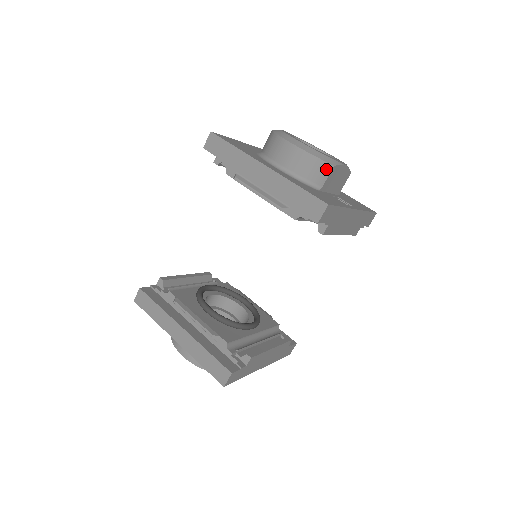
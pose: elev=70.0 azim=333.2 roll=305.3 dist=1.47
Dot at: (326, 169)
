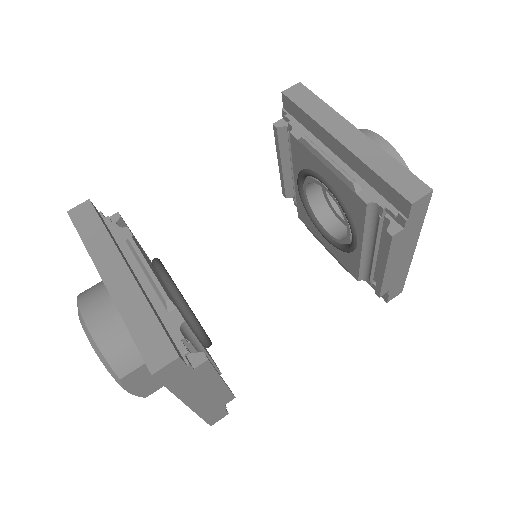
Dot at: occluded
